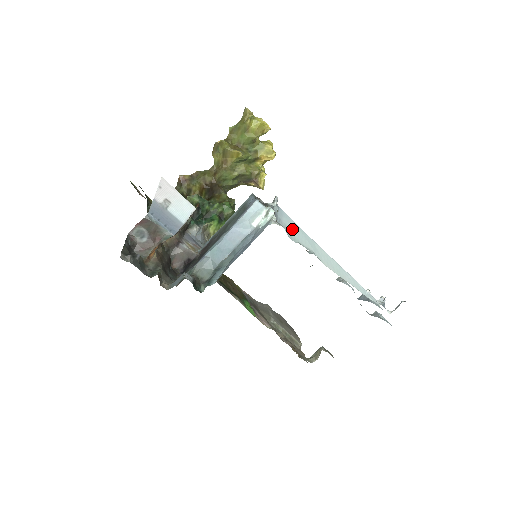
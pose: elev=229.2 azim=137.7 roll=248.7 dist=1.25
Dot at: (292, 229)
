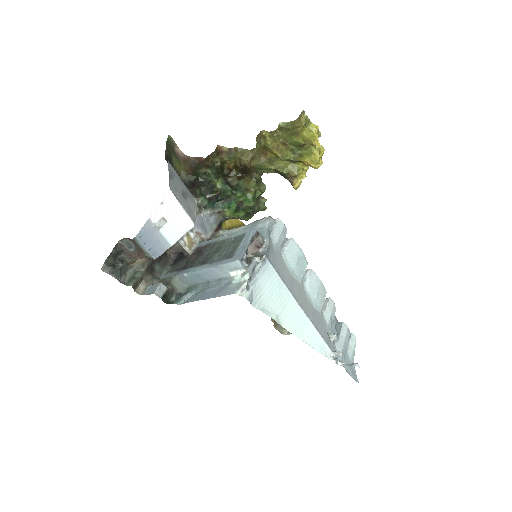
Dot at: (266, 289)
